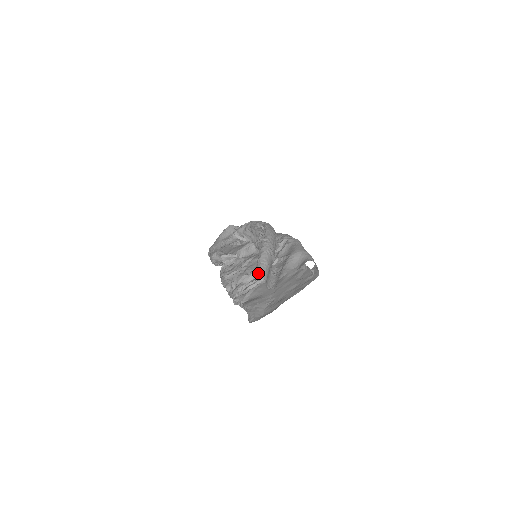
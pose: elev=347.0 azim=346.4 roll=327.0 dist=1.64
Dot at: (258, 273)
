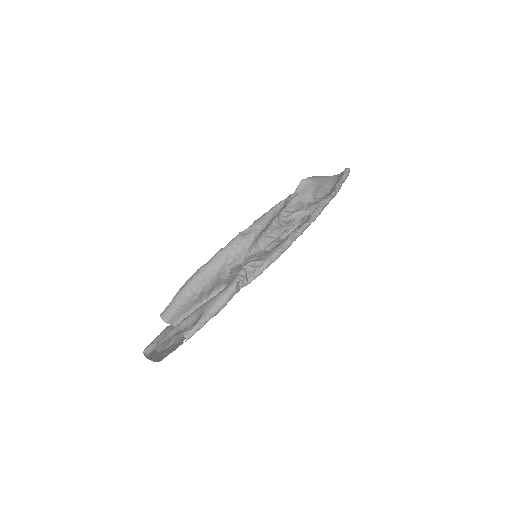
Dot at: (163, 311)
